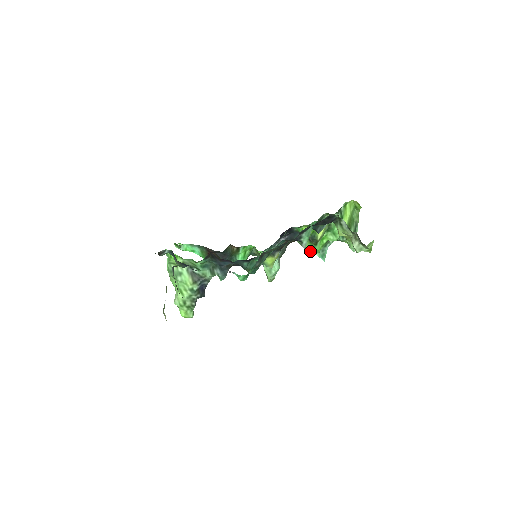
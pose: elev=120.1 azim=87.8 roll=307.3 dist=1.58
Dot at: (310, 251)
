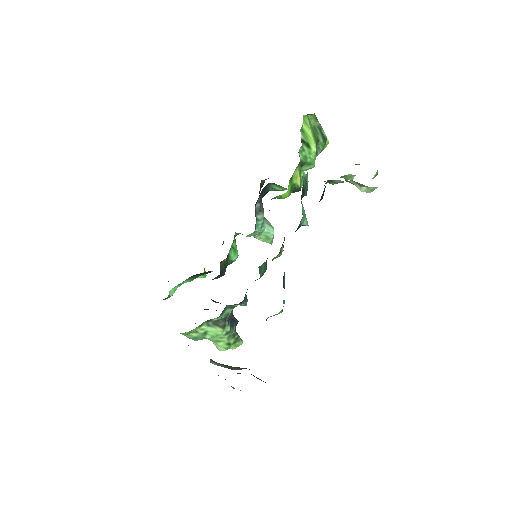
Dot at: occluded
